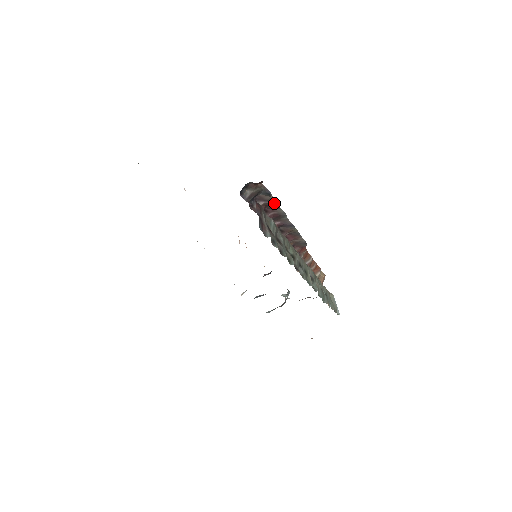
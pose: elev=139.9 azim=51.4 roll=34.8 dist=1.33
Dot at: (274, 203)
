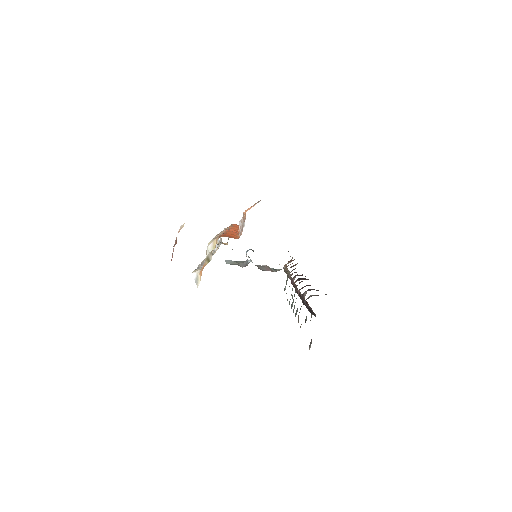
Dot at: occluded
